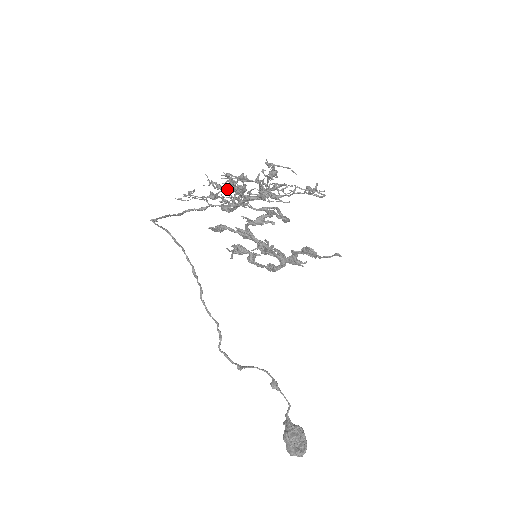
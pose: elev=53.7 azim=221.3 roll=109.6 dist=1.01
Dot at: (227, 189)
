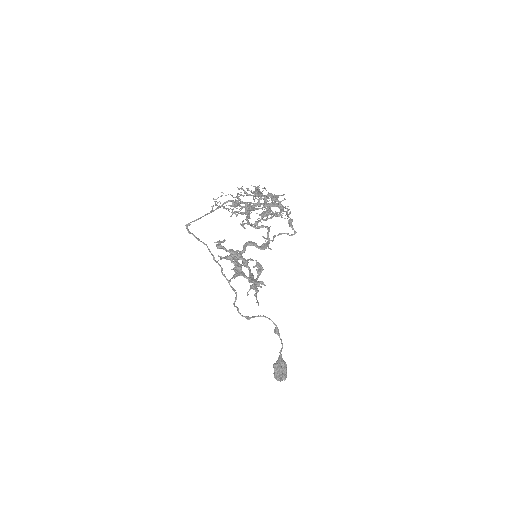
Dot at: occluded
